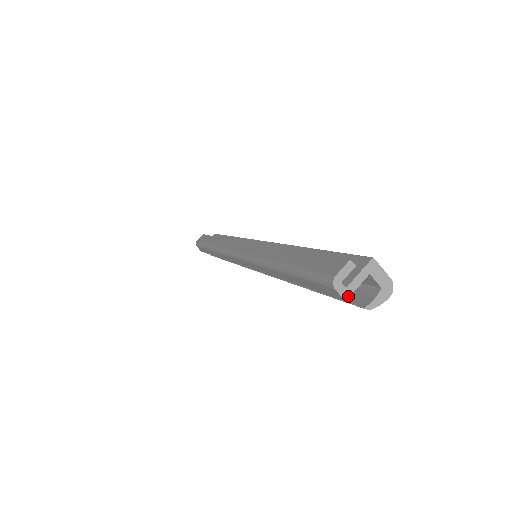
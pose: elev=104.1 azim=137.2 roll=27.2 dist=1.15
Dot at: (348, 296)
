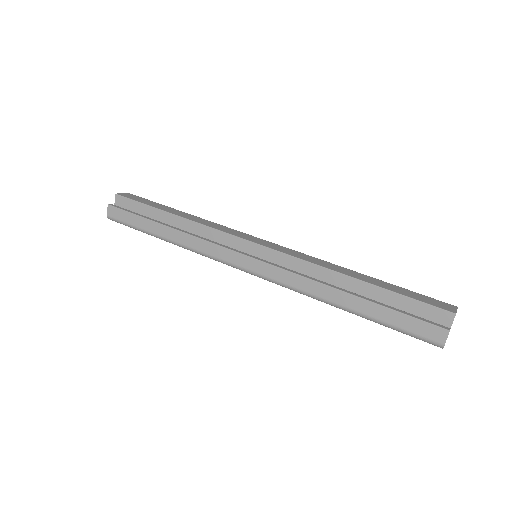
Dot at: occluded
